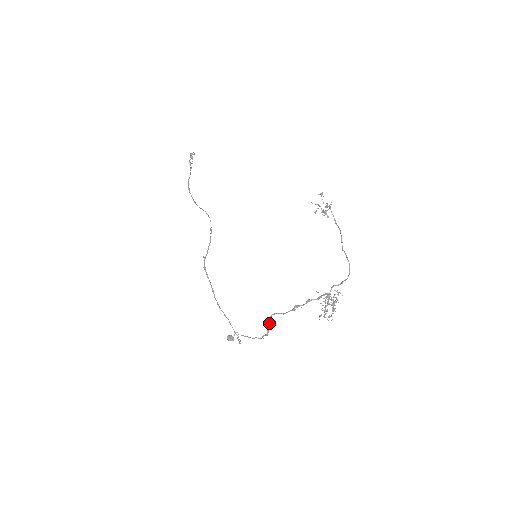
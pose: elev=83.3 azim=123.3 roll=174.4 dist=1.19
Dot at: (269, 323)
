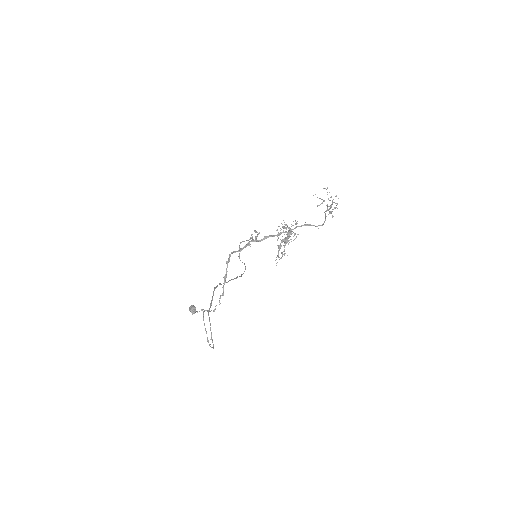
Dot at: (226, 272)
